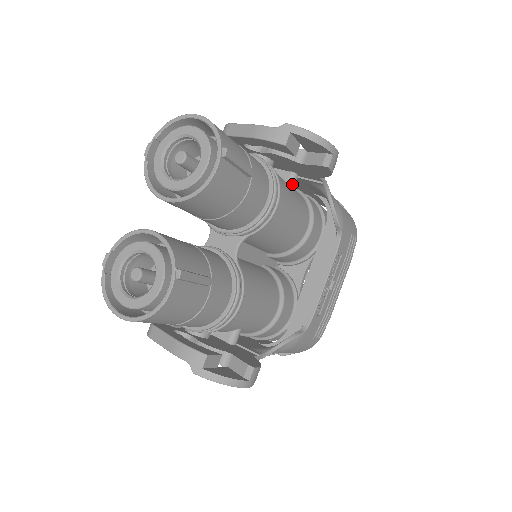
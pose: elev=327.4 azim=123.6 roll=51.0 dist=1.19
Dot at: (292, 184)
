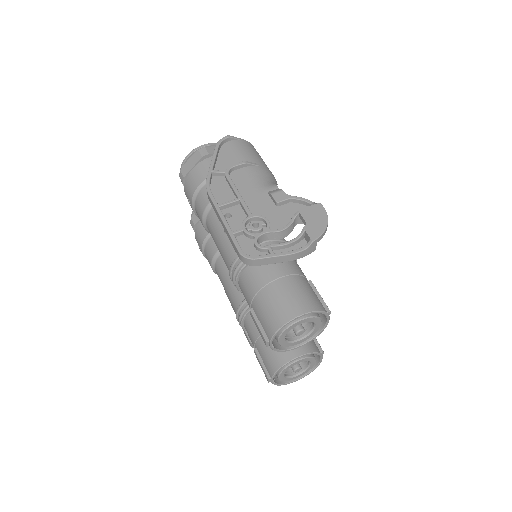
Dot at: occluded
